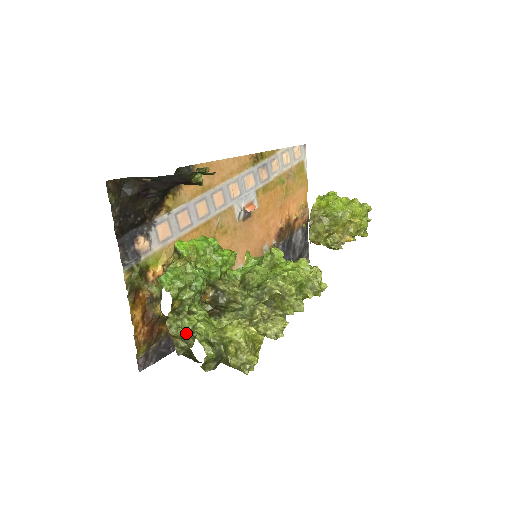
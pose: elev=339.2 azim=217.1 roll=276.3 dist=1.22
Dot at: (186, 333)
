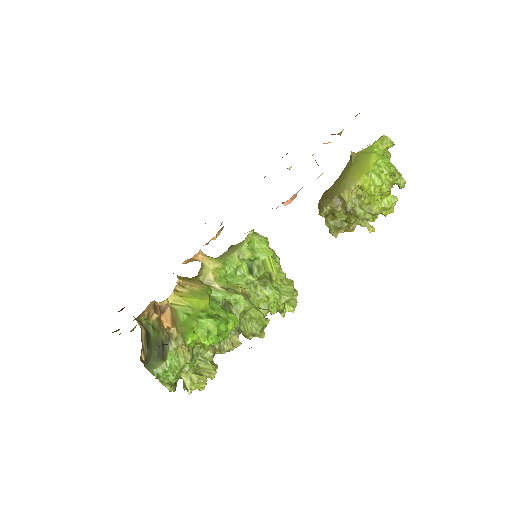
Dot at: occluded
